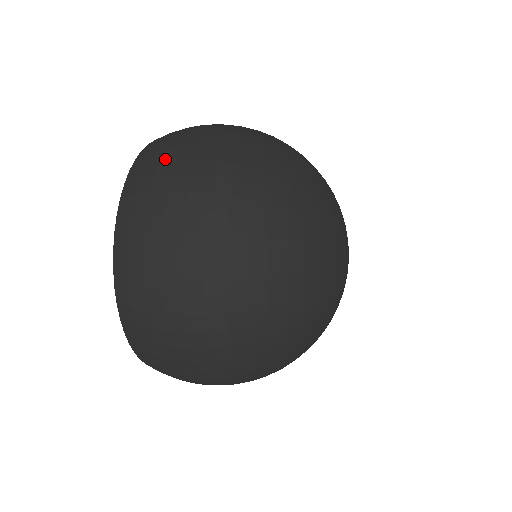
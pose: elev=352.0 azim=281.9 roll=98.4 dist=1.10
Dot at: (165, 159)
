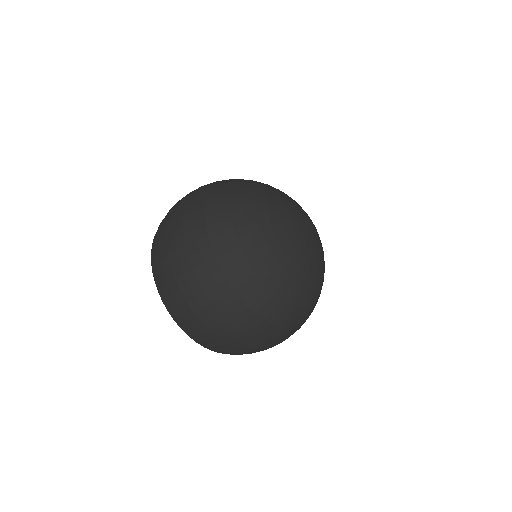
Dot at: (162, 229)
